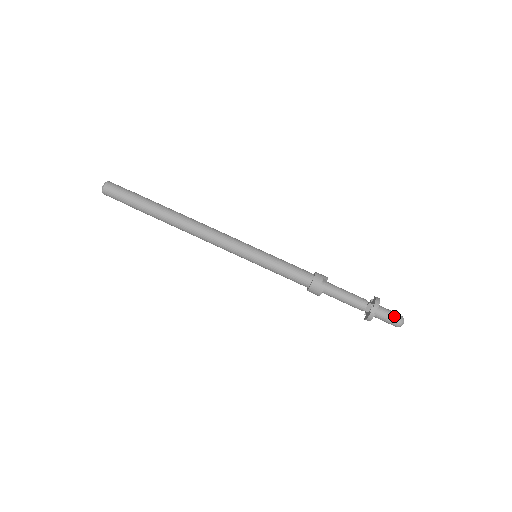
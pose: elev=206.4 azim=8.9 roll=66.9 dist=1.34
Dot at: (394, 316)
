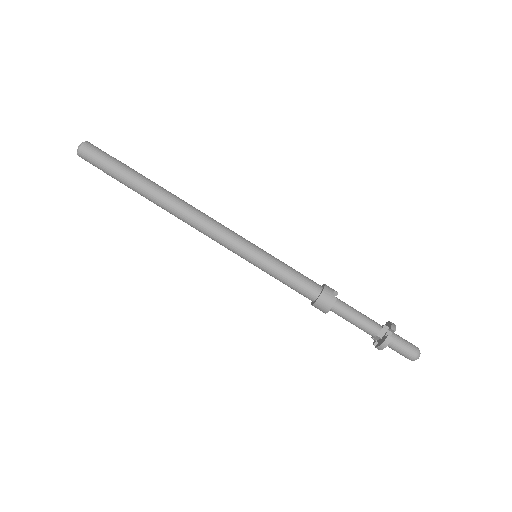
Dot at: (411, 345)
